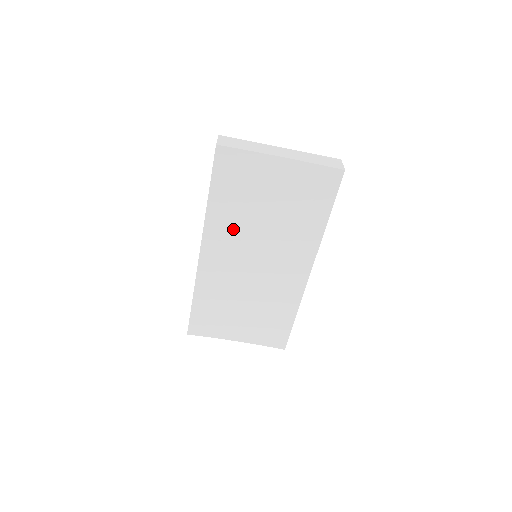
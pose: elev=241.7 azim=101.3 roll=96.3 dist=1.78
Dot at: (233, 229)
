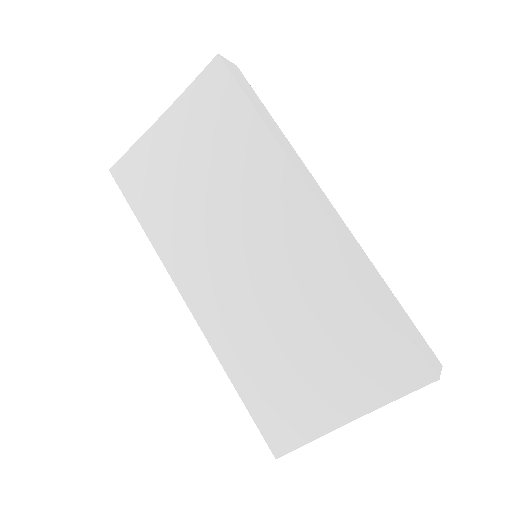
Dot at: (190, 239)
